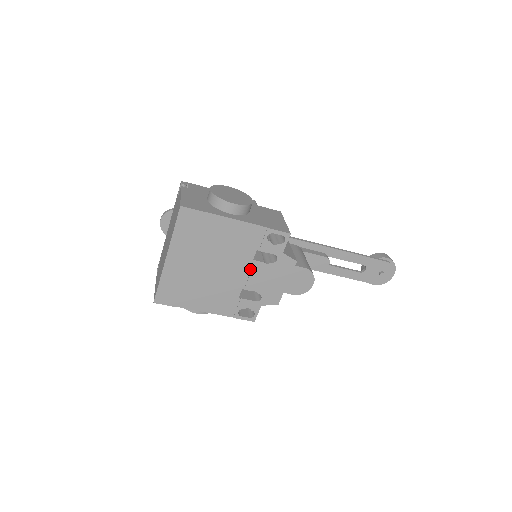
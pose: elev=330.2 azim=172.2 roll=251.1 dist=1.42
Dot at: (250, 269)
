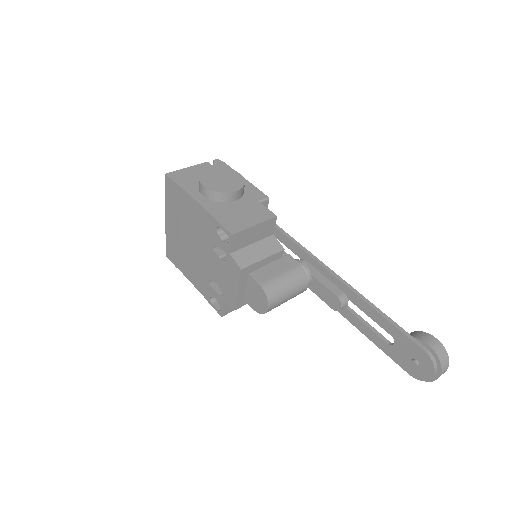
Dot at: (212, 258)
